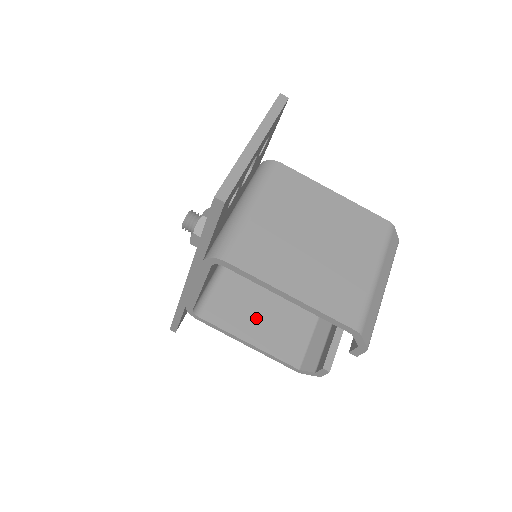
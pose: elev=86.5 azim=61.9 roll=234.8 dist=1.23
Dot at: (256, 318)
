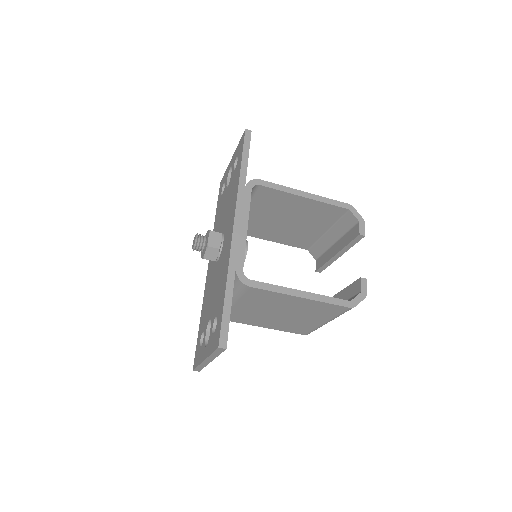
Dot at: (274, 231)
